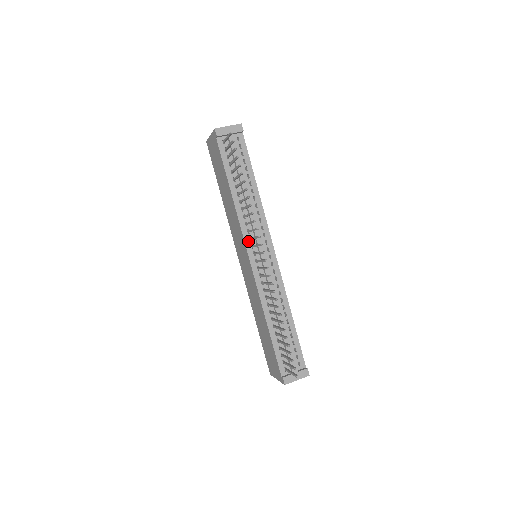
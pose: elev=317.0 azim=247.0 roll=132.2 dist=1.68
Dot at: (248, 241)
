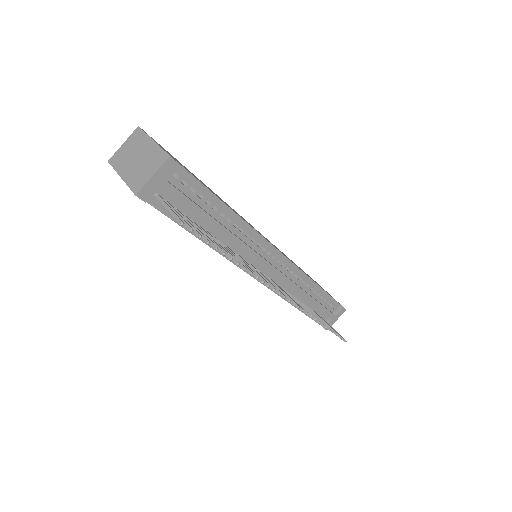
Dot at: occluded
